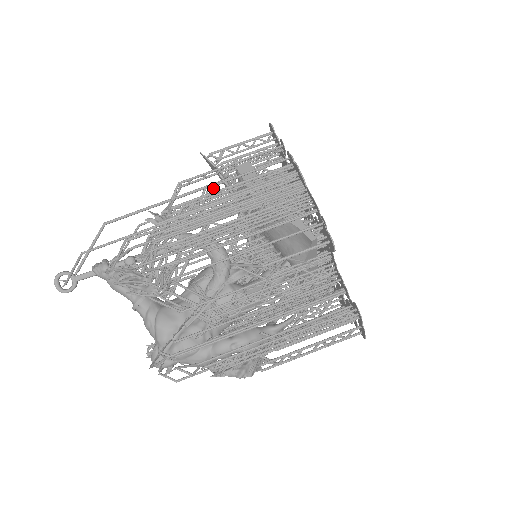
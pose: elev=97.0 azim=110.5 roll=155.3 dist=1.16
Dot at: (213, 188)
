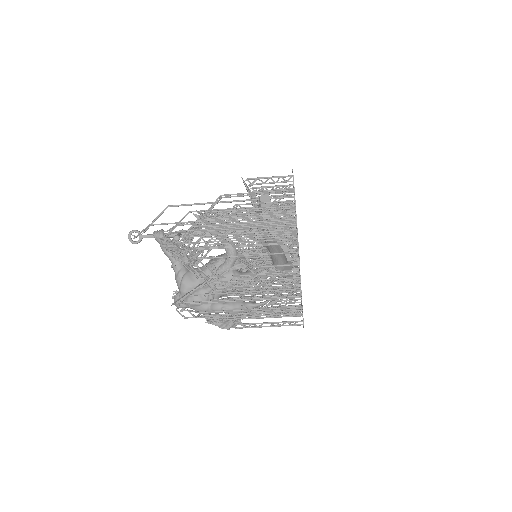
Dot at: (240, 206)
